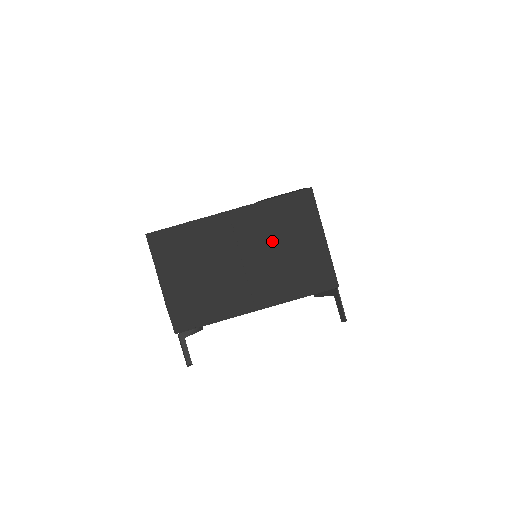
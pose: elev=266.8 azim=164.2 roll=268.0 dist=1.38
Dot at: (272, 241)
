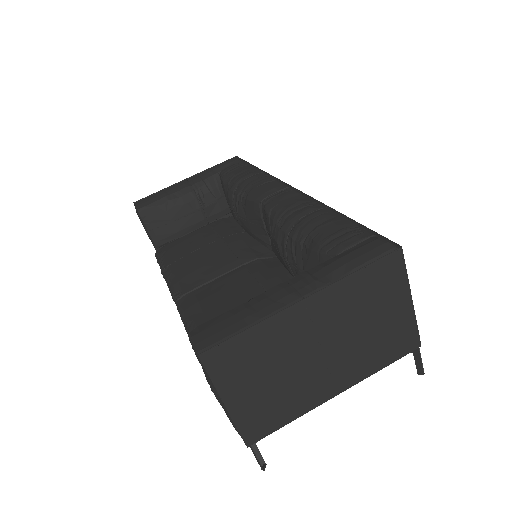
Dot at: (355, 320)
